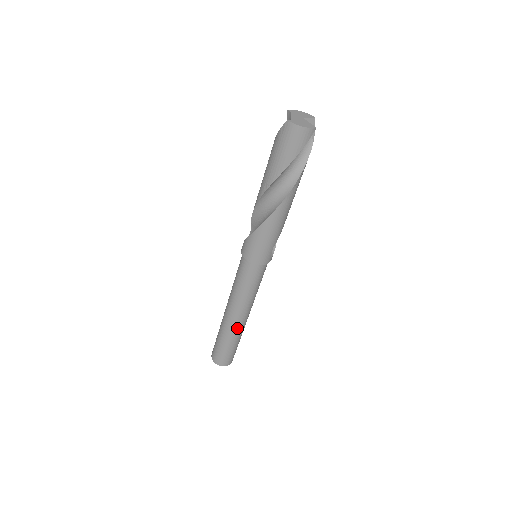
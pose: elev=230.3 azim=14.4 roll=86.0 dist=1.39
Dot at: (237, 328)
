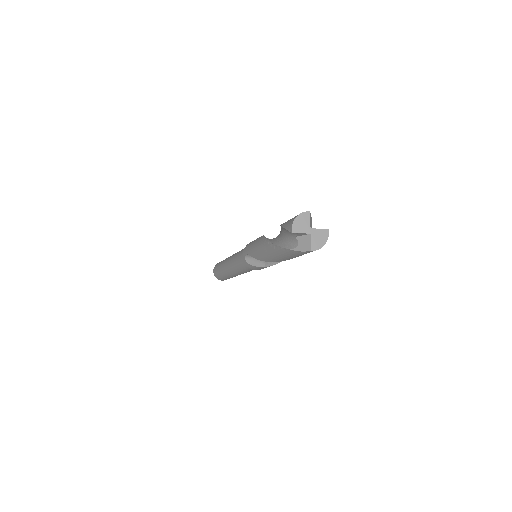
Dot at: occluded
